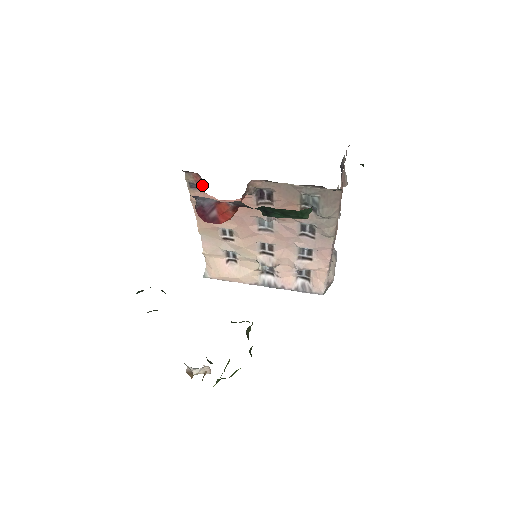
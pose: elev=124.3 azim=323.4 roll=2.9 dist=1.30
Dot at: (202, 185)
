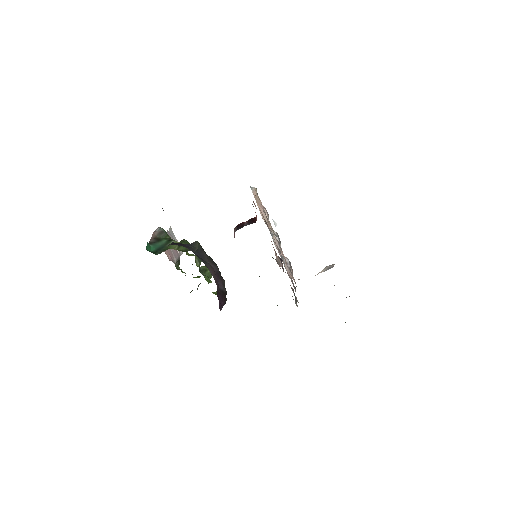
Dot at: (256, 220)
